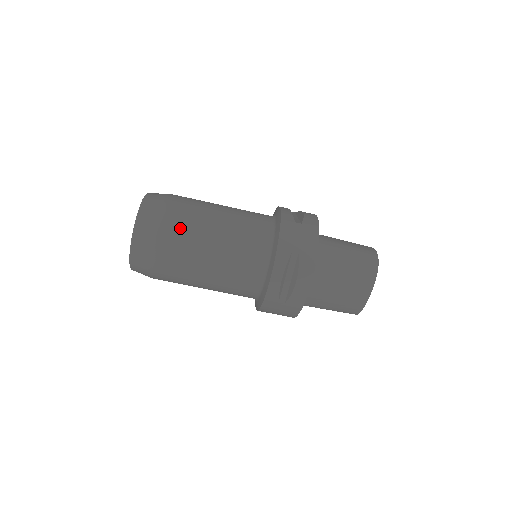
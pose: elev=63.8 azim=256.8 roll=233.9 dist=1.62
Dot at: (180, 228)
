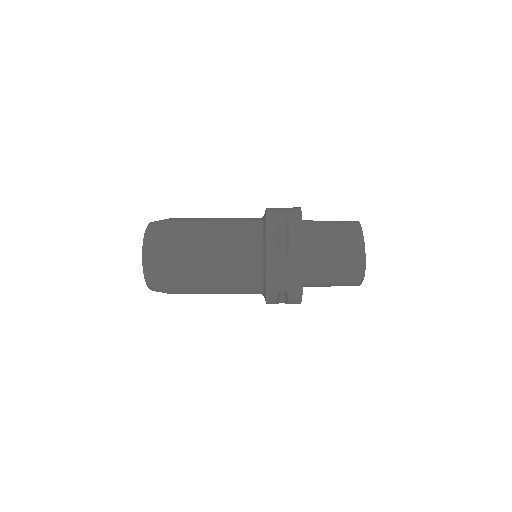
Dot at: (182, 280)
